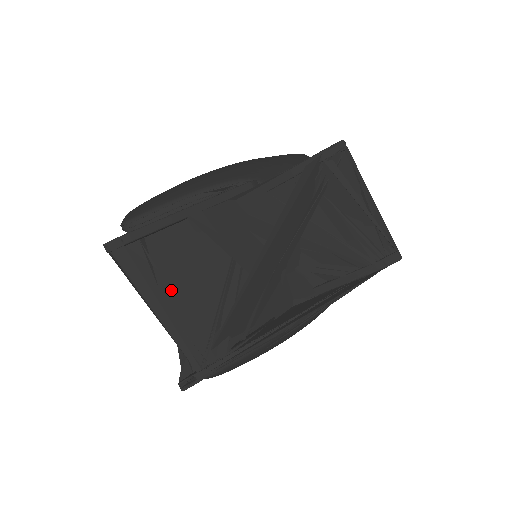
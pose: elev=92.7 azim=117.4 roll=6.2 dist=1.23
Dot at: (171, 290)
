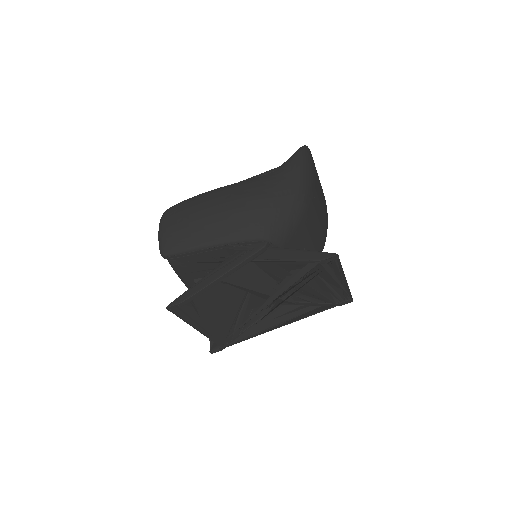
Dot at: (208, 317)
